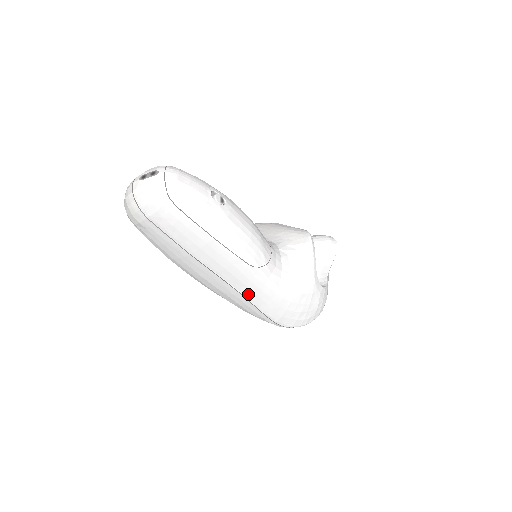
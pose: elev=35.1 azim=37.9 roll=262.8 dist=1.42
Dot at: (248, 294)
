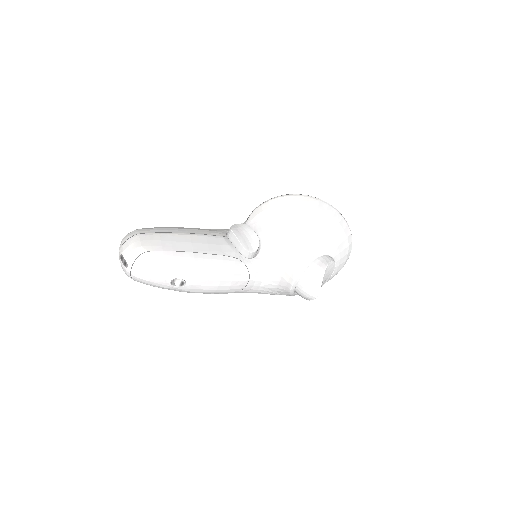
Dot at: occluded
